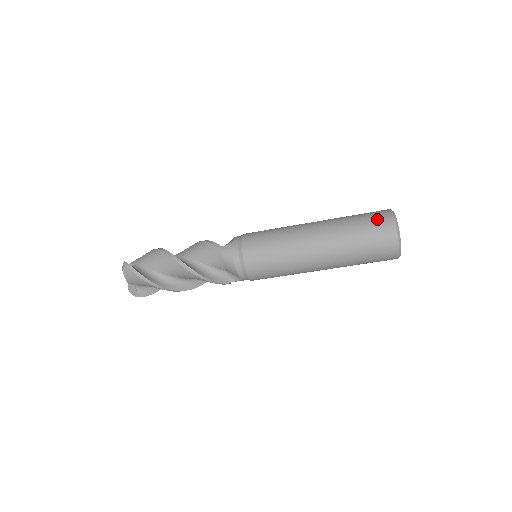
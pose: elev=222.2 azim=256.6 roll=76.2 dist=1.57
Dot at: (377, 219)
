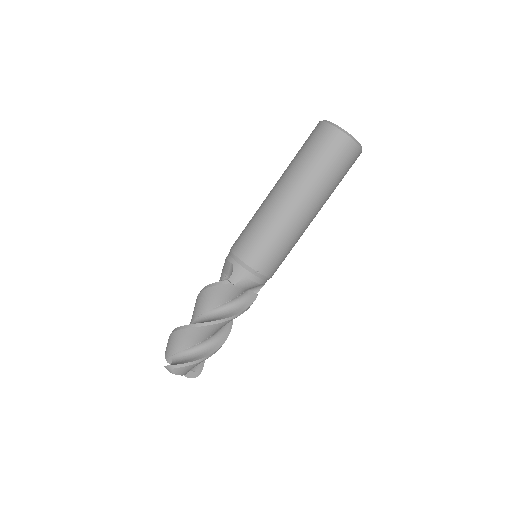
Dot at: occluded
